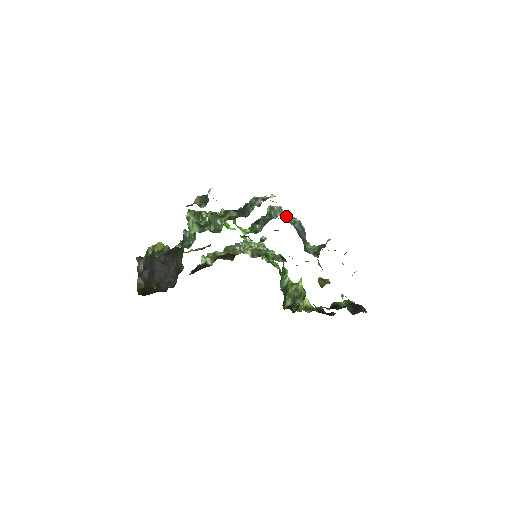
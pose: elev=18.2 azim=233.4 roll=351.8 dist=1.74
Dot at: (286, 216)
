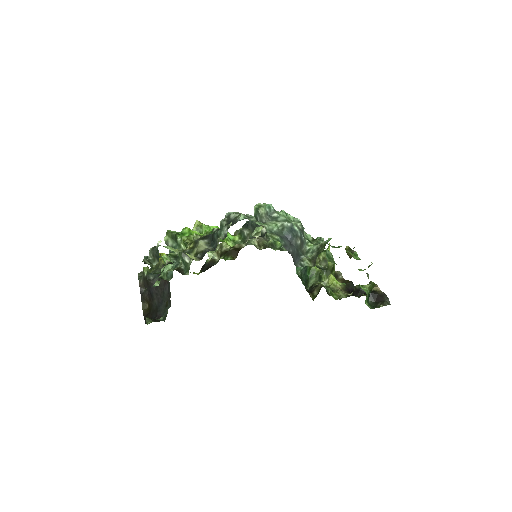
Dot at: (274, 219)
